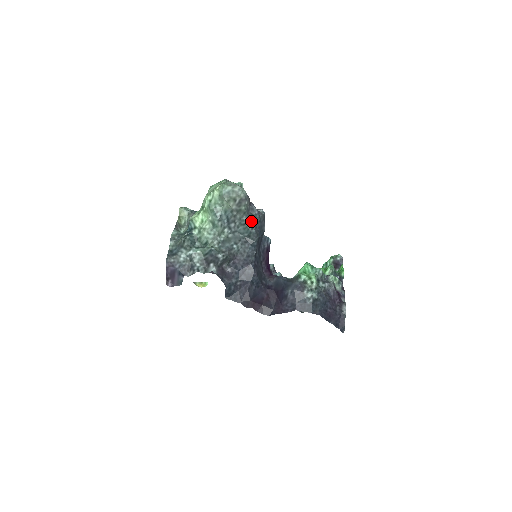
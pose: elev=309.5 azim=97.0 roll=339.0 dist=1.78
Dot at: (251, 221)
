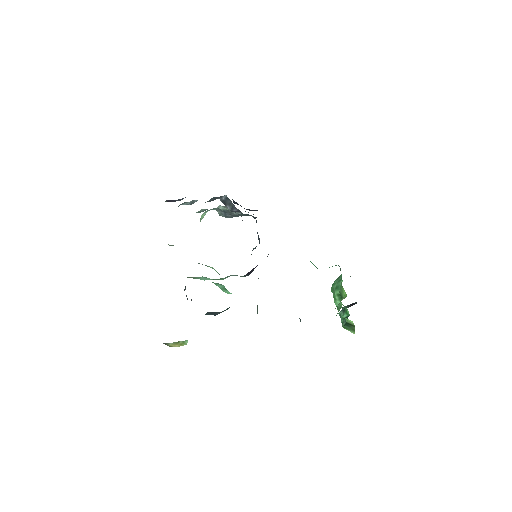
Dot at: occluded
